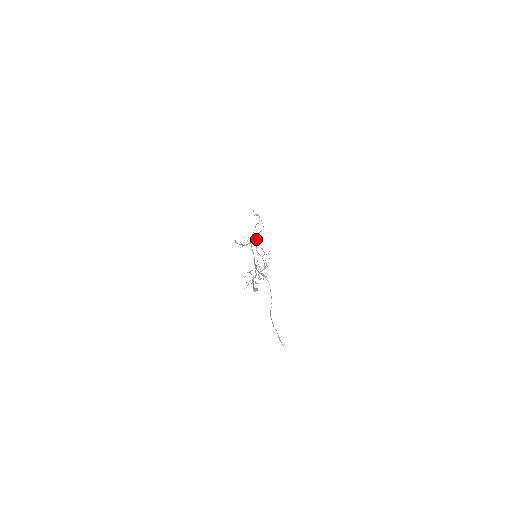
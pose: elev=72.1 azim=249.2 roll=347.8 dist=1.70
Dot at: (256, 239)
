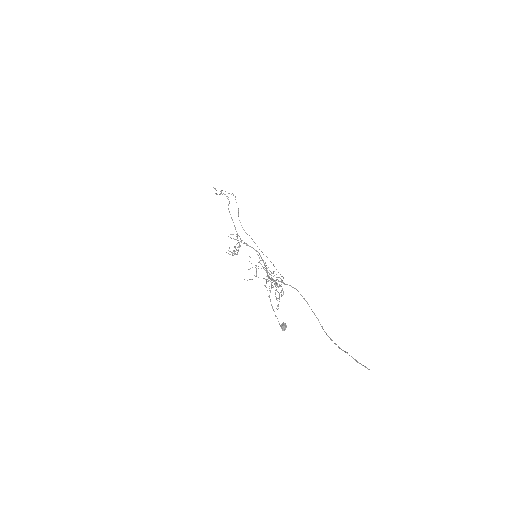
Dot at: (242, 227)
